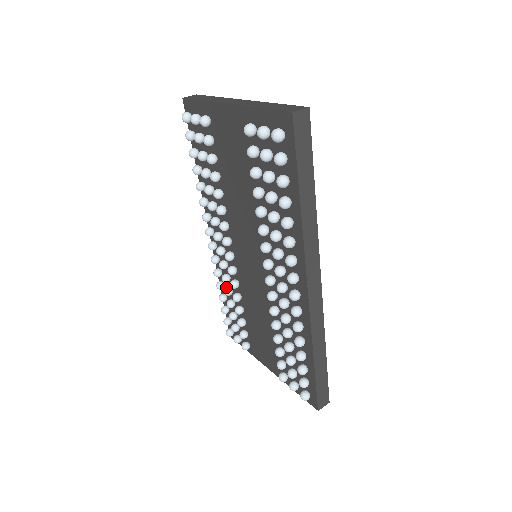
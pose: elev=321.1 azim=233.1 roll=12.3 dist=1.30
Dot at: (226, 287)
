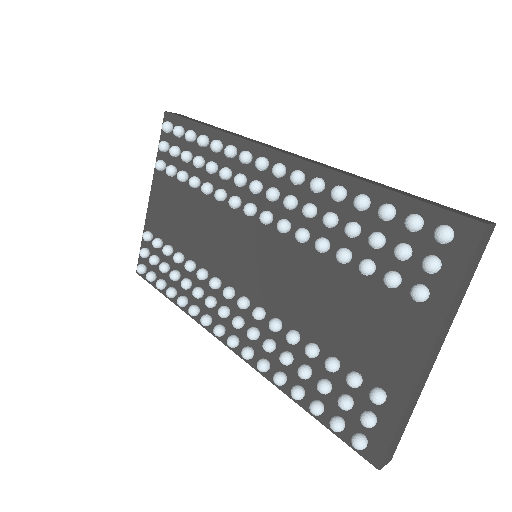
Dot at: (279, 357)
